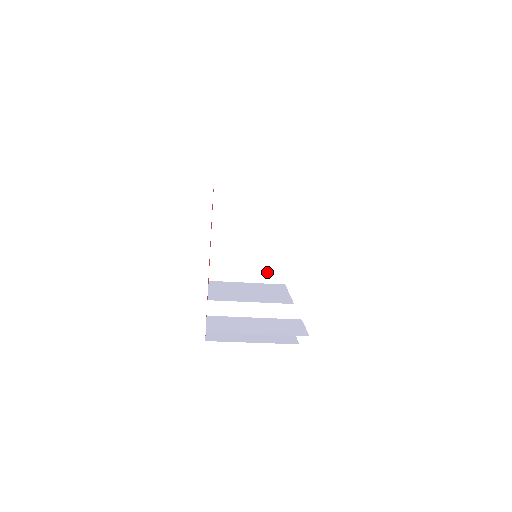
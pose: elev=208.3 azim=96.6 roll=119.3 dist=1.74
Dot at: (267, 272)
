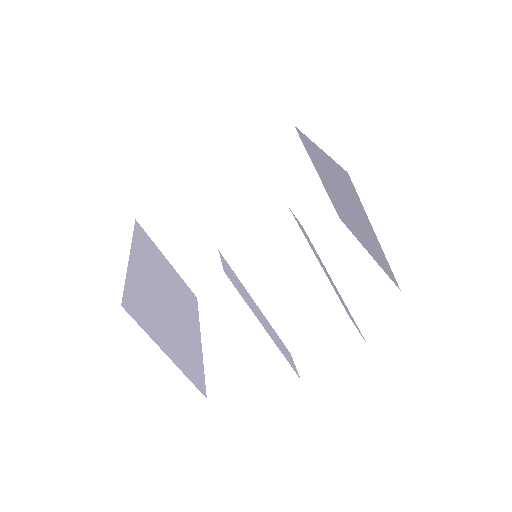
Dot at: (187, 363)
